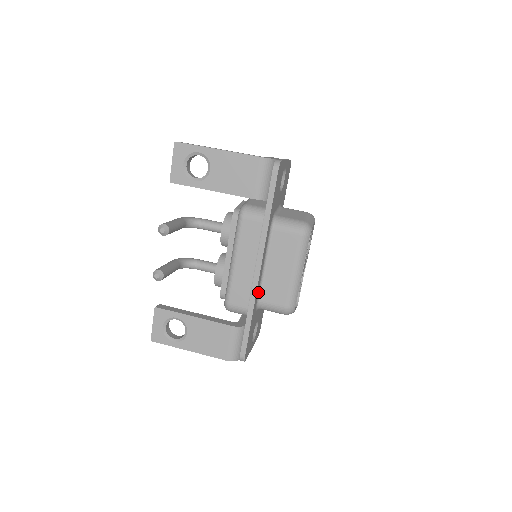
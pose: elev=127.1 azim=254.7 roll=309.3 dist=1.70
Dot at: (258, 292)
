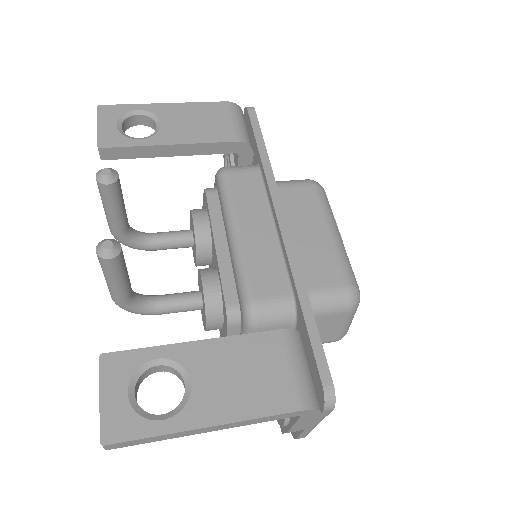
Dot at: occluded
